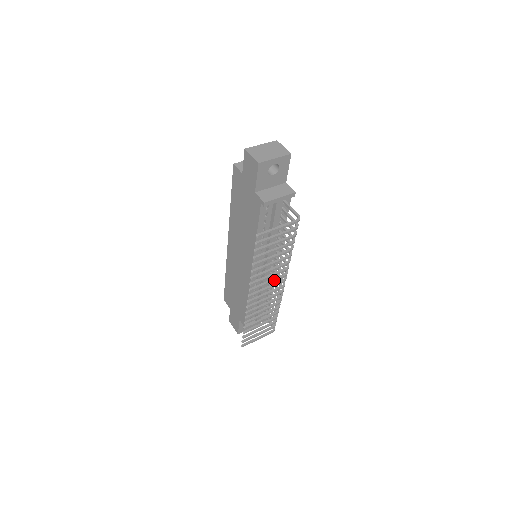
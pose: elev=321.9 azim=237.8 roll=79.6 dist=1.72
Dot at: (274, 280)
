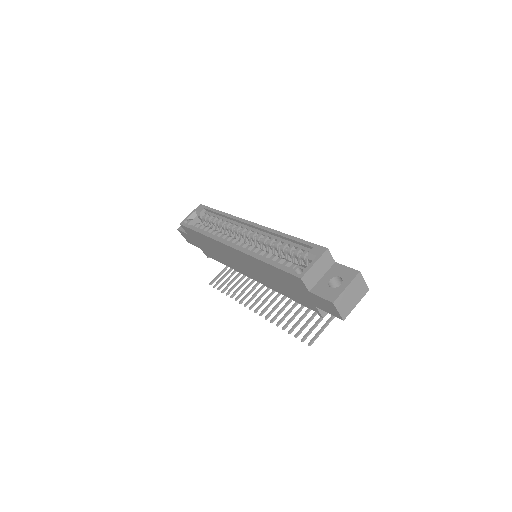
Dot at: occluded
